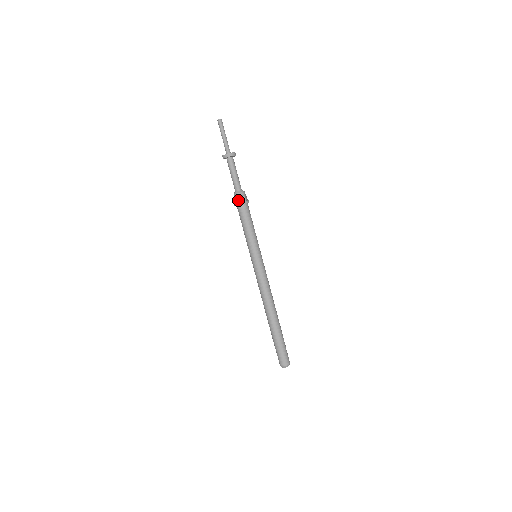
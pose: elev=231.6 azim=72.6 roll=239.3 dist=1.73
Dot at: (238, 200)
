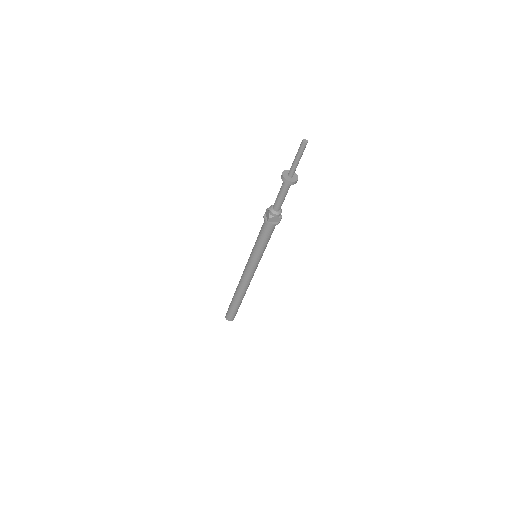
Dot at: (273, 220)
